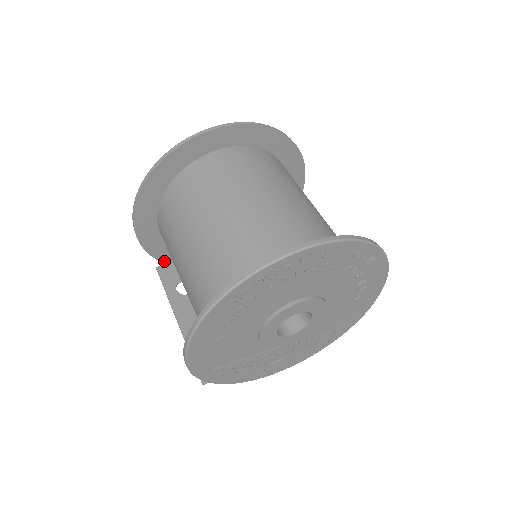
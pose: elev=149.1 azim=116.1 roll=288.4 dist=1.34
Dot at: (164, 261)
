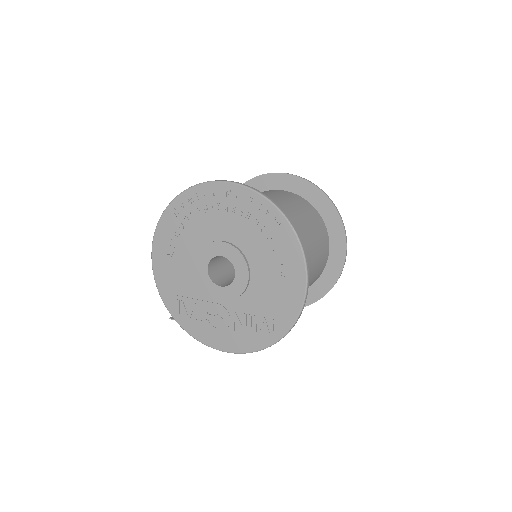
Dot at: occluded
